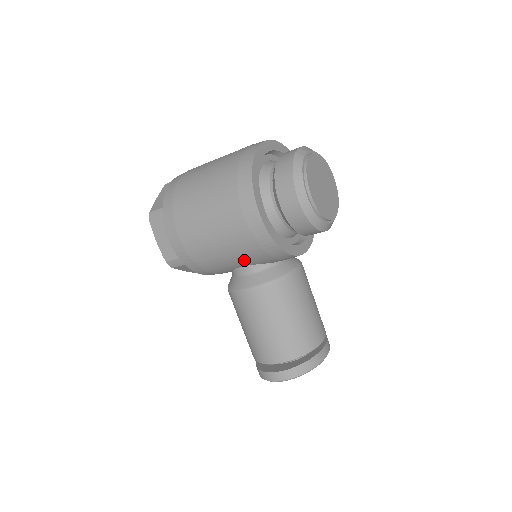
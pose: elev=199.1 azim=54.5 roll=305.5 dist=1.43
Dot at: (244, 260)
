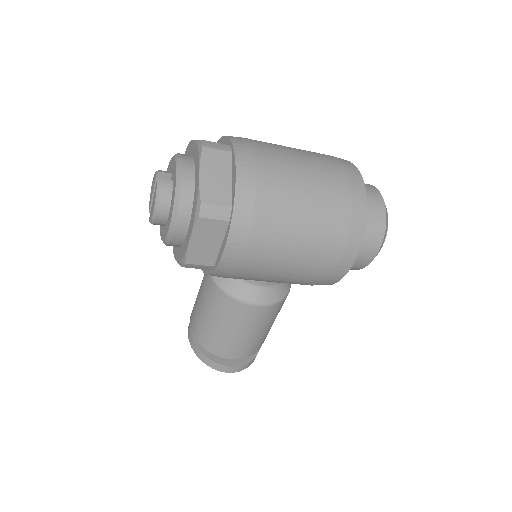
Dot at: (281, 282)
